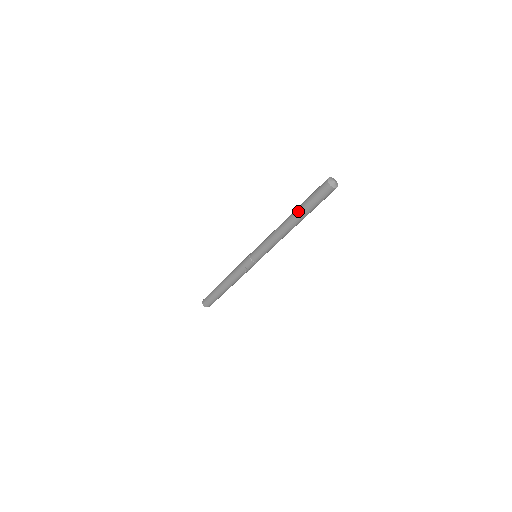
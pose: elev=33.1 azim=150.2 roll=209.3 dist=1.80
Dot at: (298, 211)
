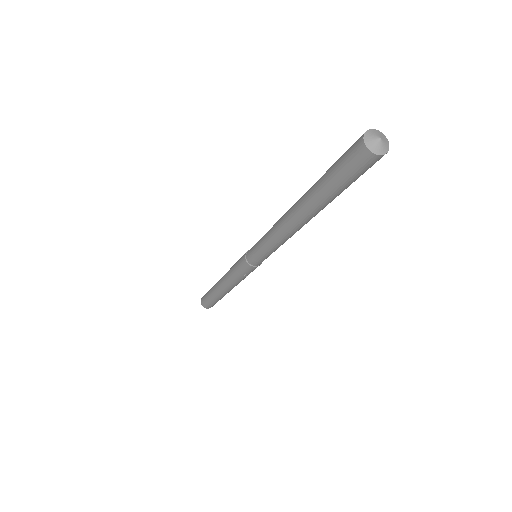
Dot at: (309, 189)
